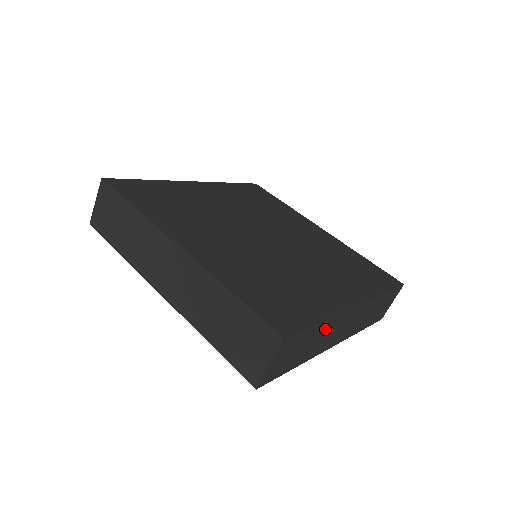
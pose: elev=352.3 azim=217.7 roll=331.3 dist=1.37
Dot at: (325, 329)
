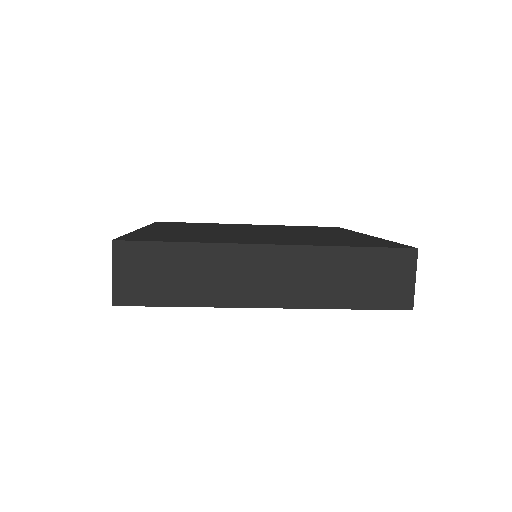
Dot at: (207, 261)
